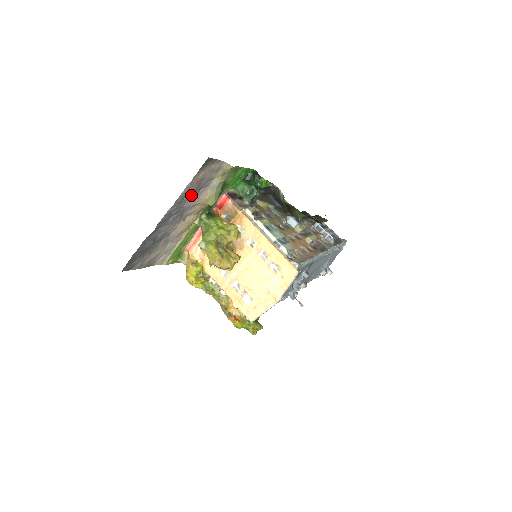
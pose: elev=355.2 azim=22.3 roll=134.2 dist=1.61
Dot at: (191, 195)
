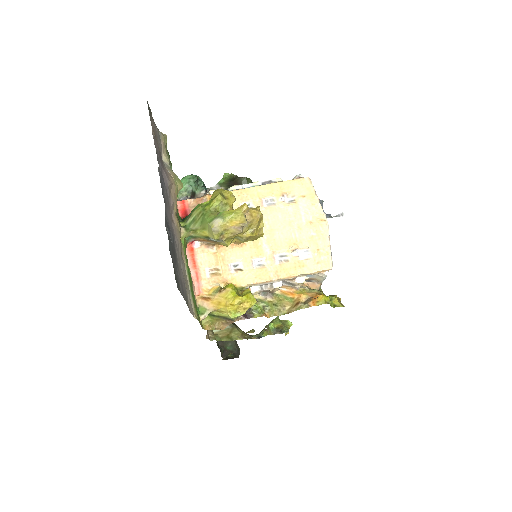
Dot at: (160, 164)
